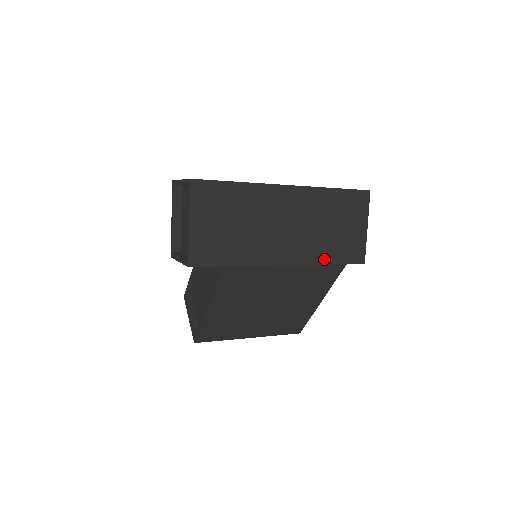
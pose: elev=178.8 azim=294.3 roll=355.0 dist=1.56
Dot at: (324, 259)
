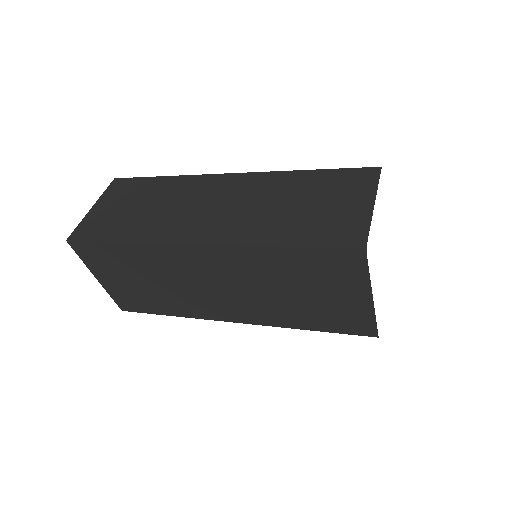
Dot at: (295, 324)
